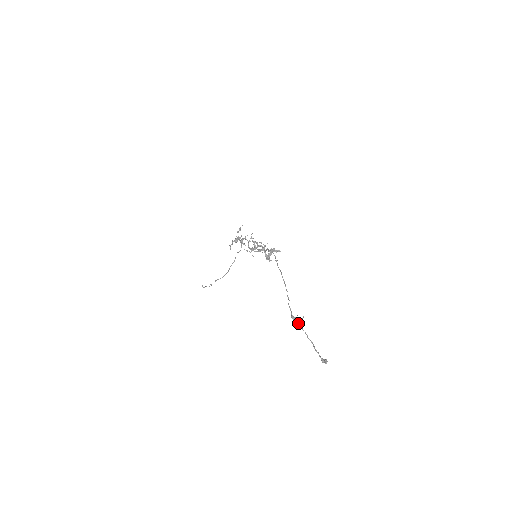
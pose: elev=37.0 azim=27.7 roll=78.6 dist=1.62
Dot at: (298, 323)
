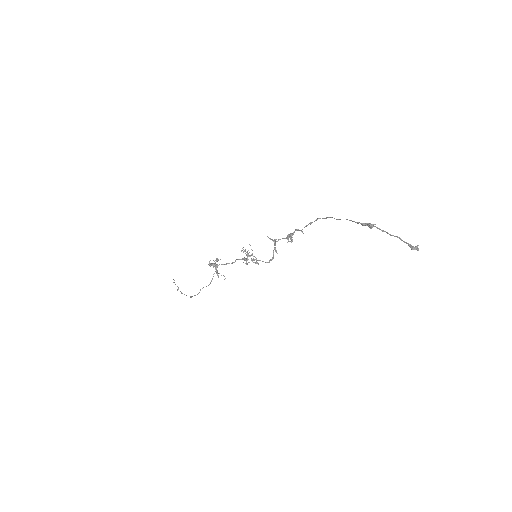
Dot at: (372, 224)
